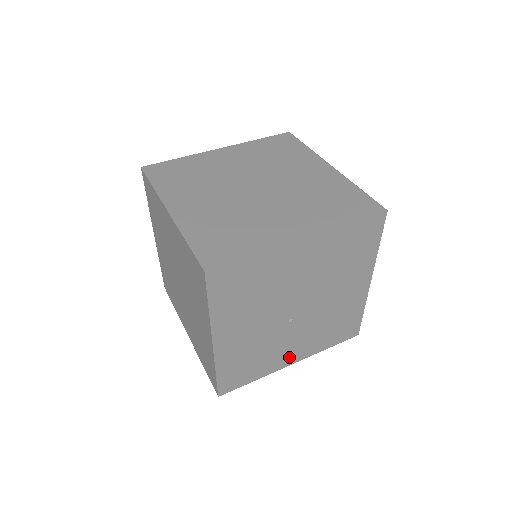
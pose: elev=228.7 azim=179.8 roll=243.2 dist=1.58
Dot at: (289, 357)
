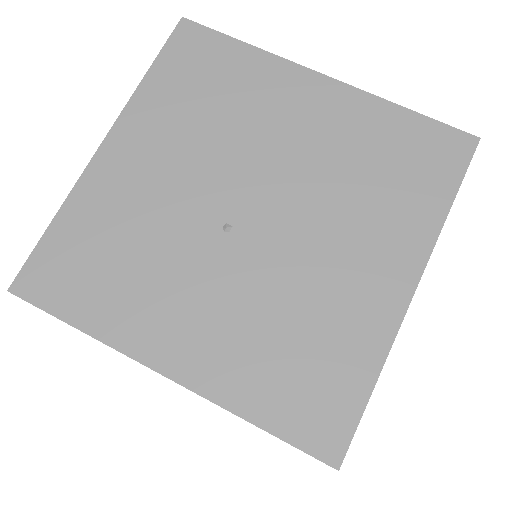
Dot at: (170, 340)
